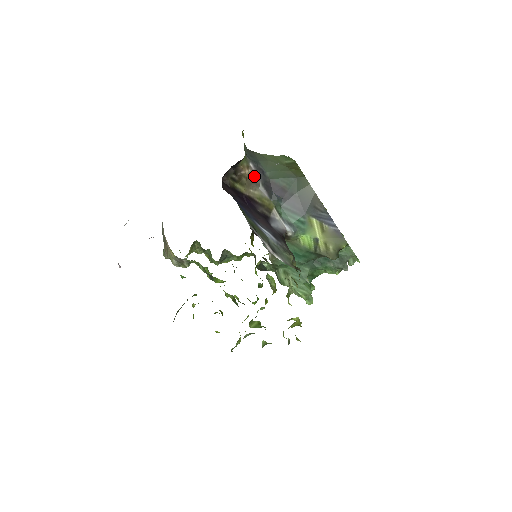
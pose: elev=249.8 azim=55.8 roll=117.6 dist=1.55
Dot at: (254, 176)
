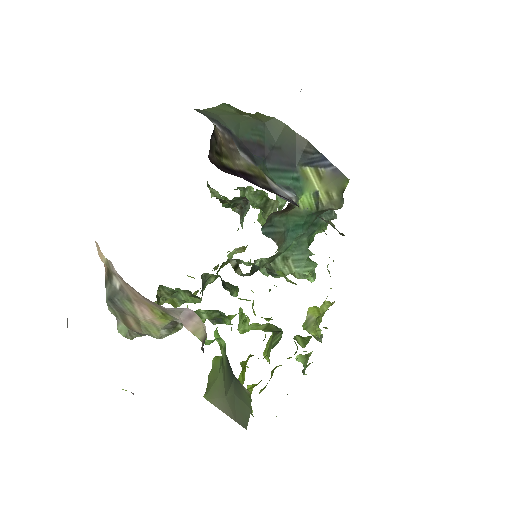
Dot at: (227, 140)
